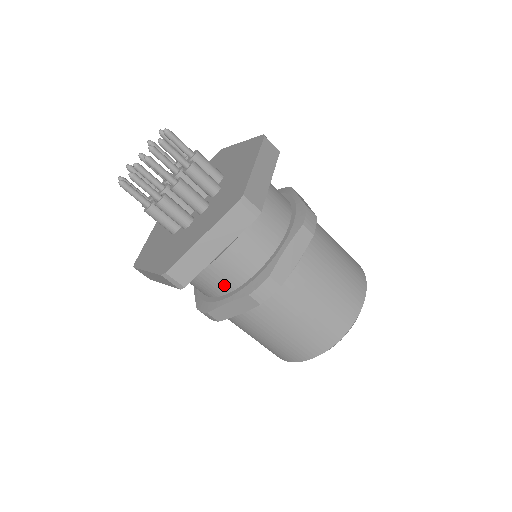
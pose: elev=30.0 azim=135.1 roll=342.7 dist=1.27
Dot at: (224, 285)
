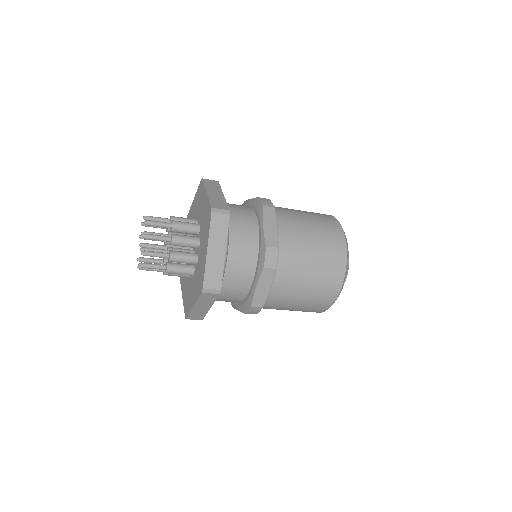
Dot at: (246, 277)
